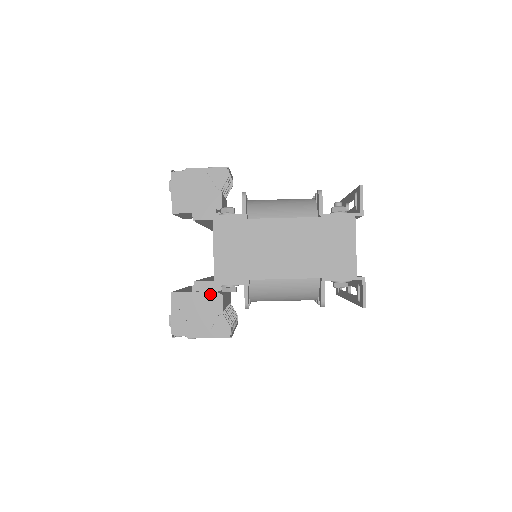
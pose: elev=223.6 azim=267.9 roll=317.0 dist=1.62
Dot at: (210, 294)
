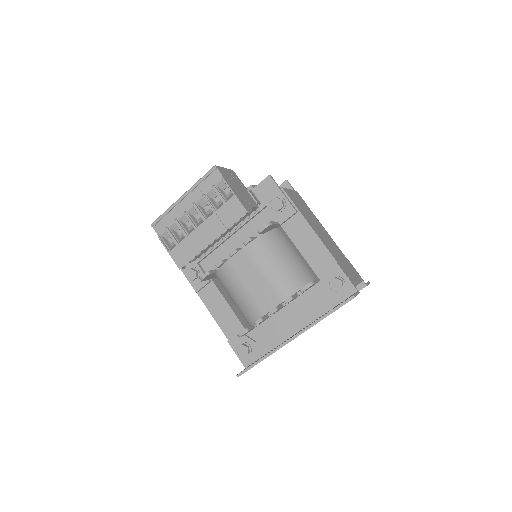
Dot at: (253, 198)
